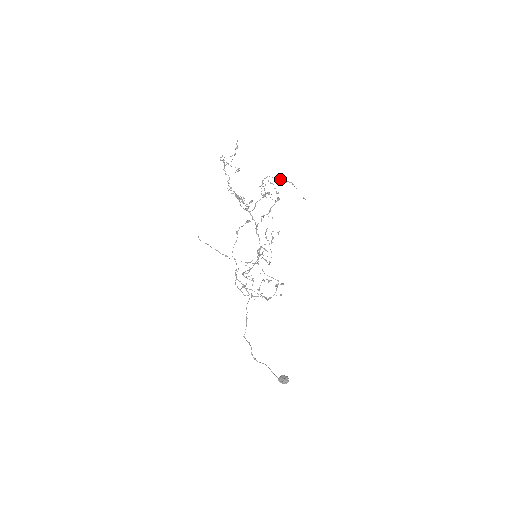
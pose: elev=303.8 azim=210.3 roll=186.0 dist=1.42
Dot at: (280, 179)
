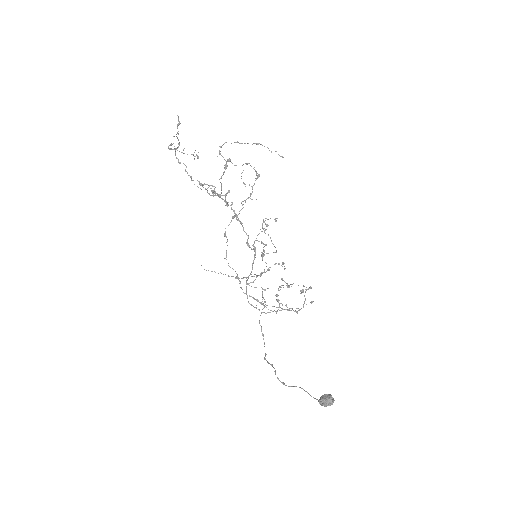
Dot at: occluded
